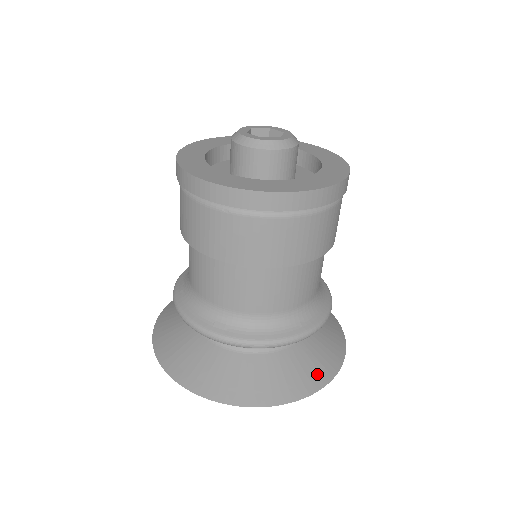
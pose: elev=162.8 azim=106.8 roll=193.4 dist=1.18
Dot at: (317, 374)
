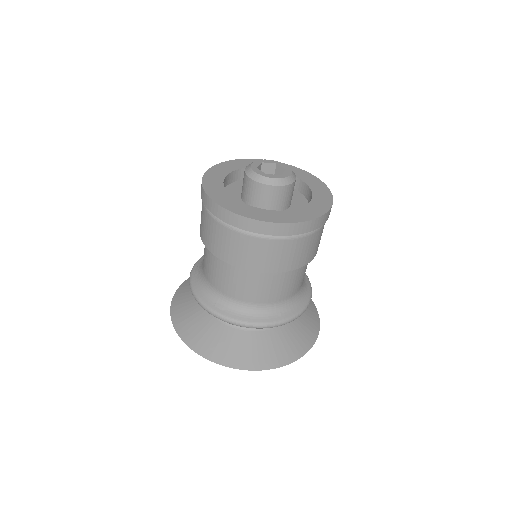
Dot at: (289, 352)
